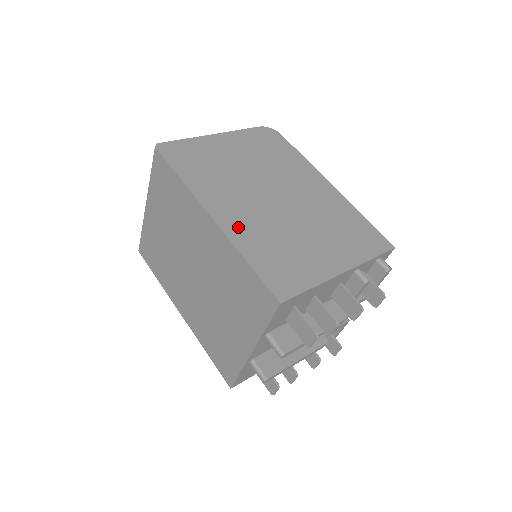
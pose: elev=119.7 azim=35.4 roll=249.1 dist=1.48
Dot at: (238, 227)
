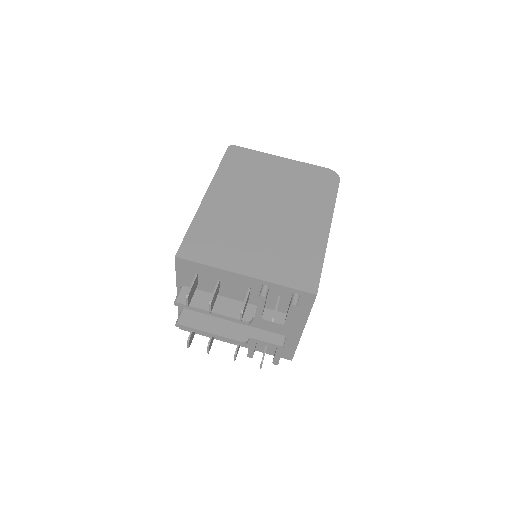
Dot at: (213, 209)
